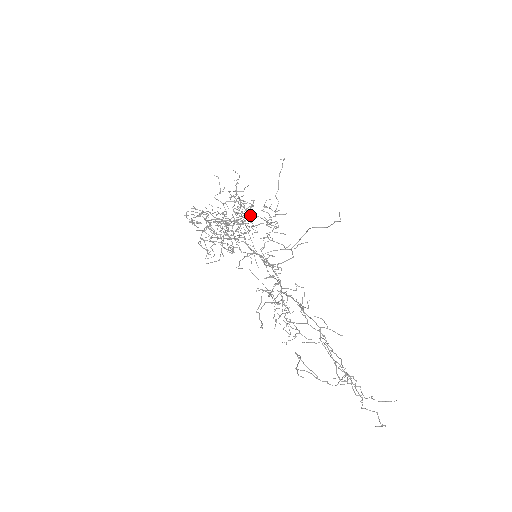
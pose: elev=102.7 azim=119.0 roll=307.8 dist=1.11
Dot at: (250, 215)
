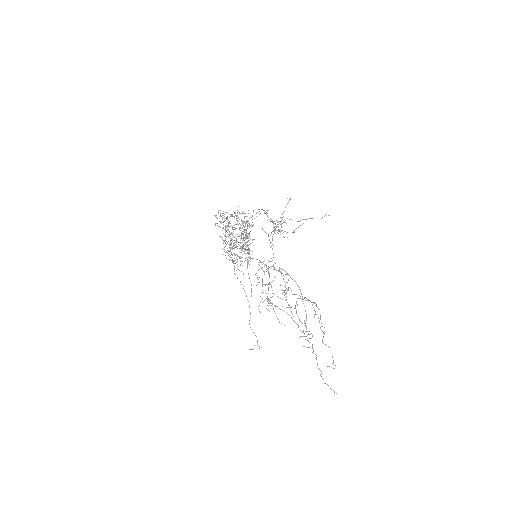
Dot at: (248, 249)
